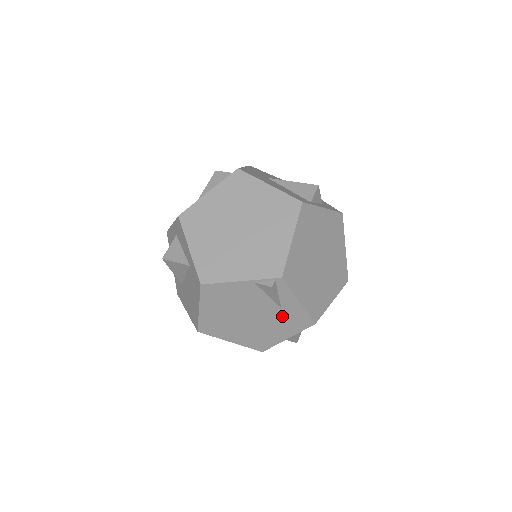
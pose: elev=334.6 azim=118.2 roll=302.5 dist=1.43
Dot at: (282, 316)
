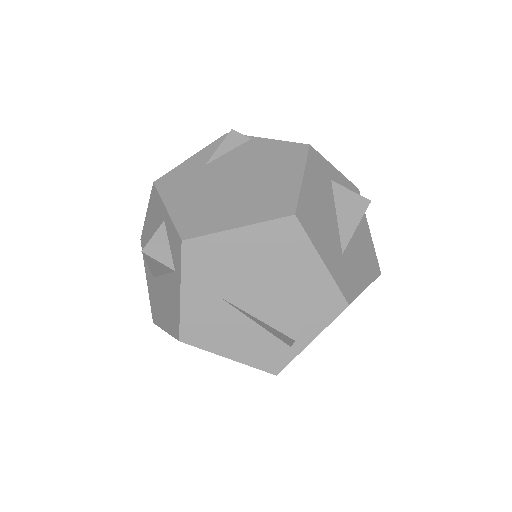
Dot at: occluded
